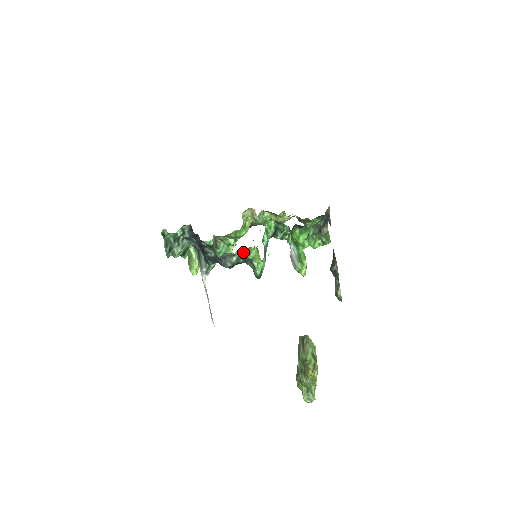
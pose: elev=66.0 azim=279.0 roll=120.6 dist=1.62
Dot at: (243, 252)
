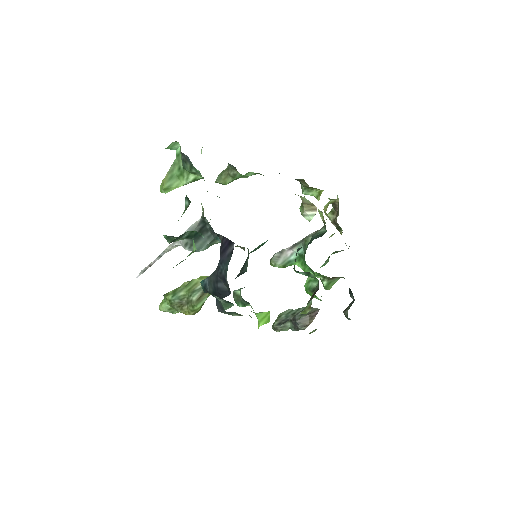
Dot at: occluded
